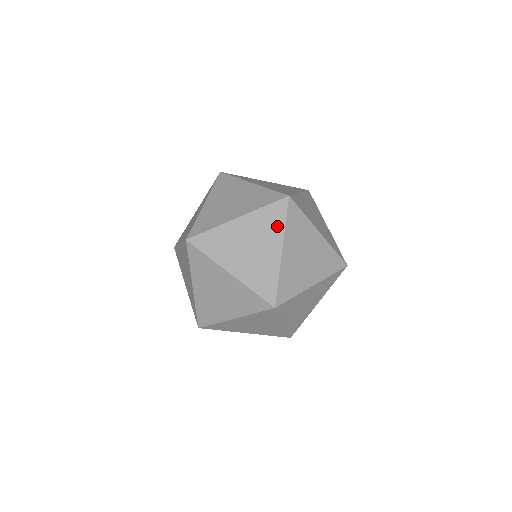
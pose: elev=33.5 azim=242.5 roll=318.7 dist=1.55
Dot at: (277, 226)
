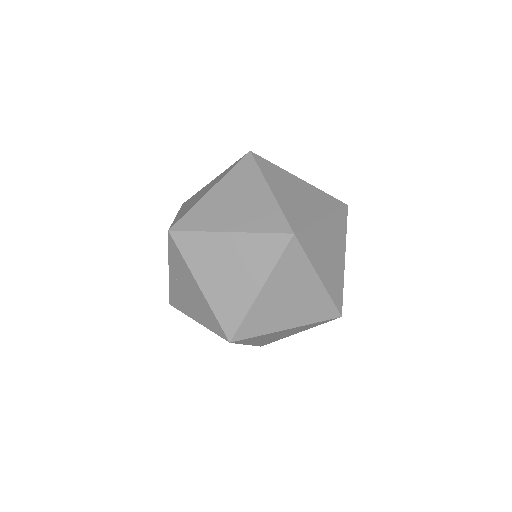
Dot at: occluded
